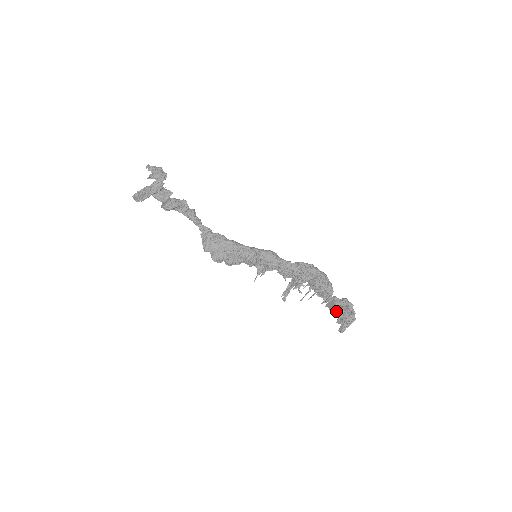
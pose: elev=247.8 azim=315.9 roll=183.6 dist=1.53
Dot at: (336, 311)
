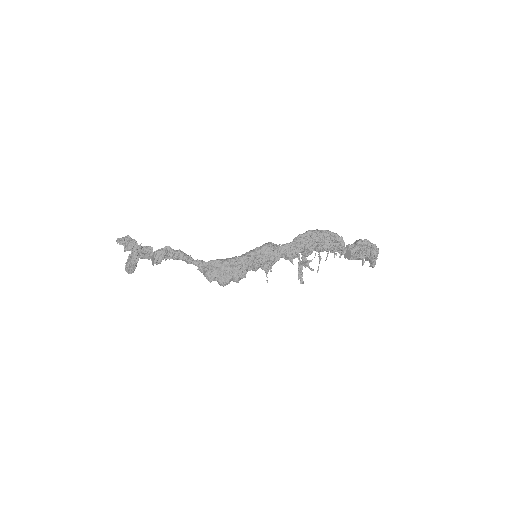
Dot at: (355, 258)
